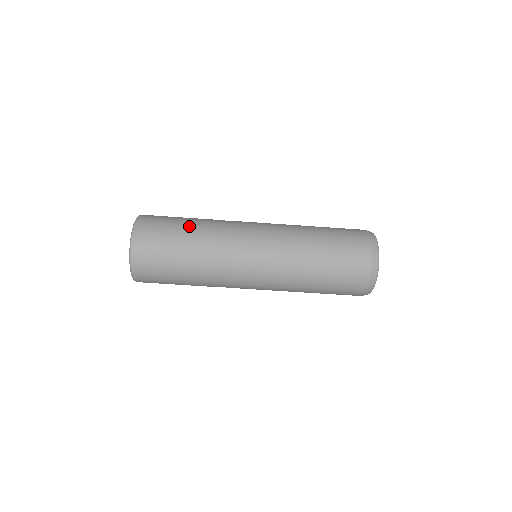
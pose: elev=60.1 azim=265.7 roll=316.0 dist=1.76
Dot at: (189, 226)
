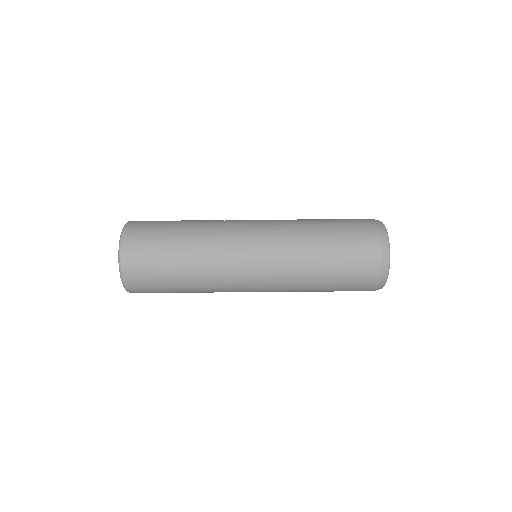
Dot at: occluded
